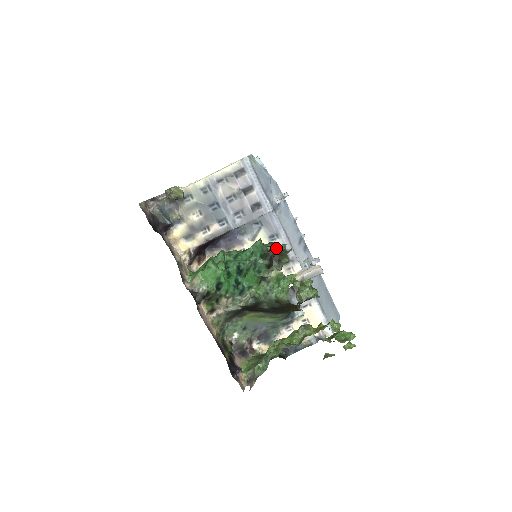
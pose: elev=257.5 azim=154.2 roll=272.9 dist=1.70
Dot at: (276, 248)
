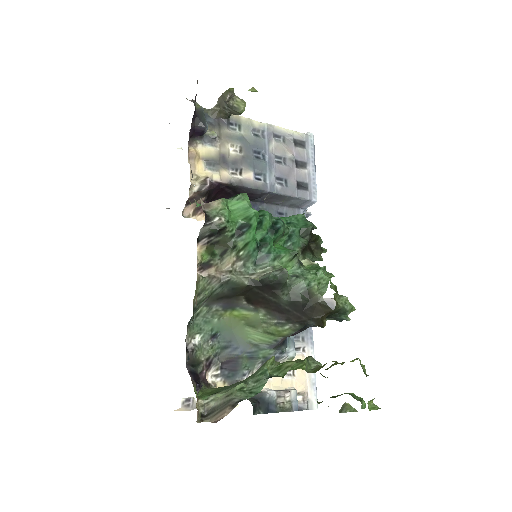
Dot at: occluded
